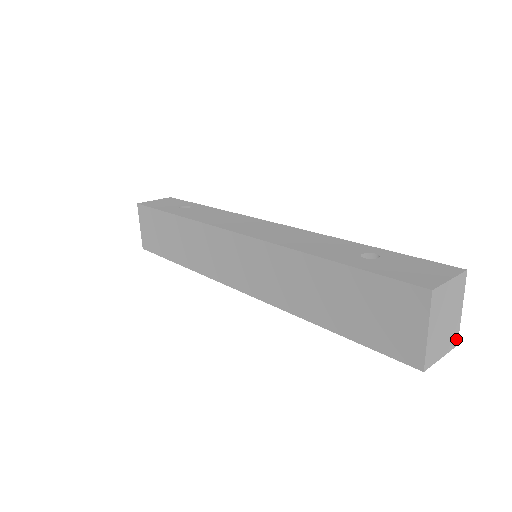
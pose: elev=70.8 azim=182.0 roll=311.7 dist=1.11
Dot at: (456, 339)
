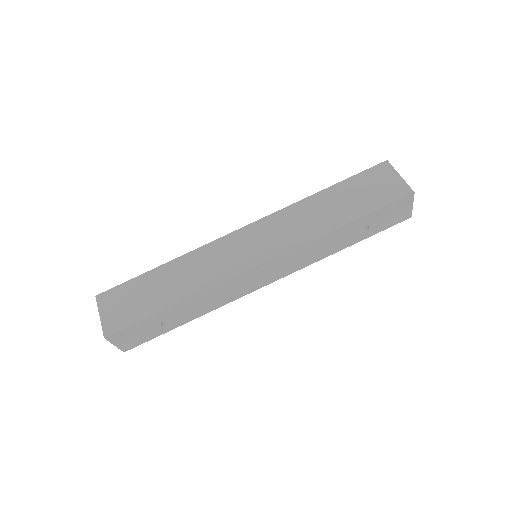
Dot at: occluded
